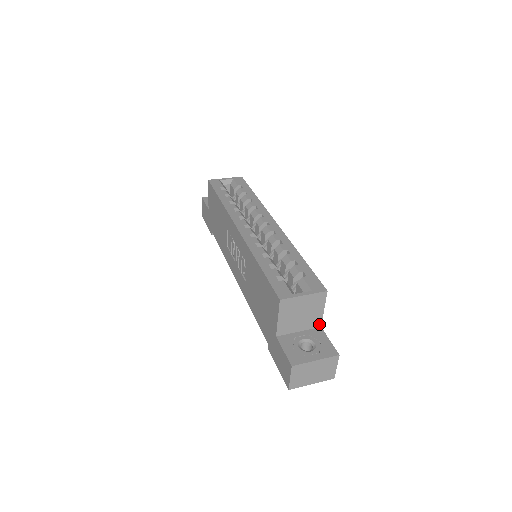
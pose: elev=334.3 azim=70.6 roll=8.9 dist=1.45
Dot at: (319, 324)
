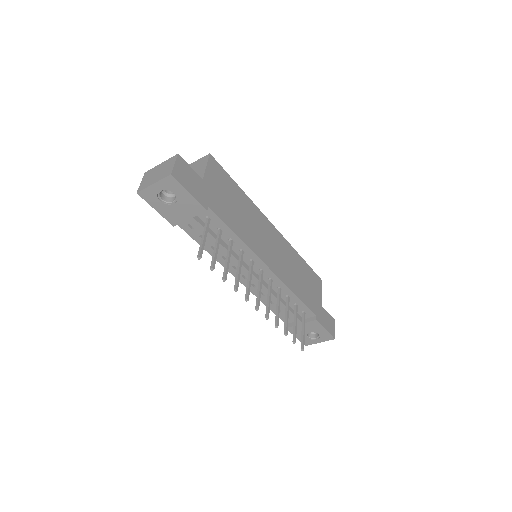
Dot at: (202, 178)
